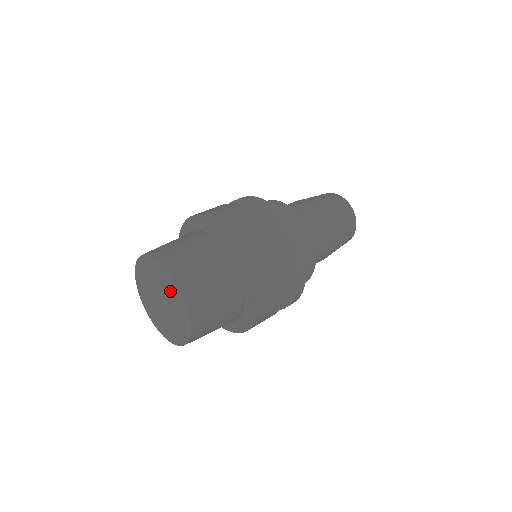
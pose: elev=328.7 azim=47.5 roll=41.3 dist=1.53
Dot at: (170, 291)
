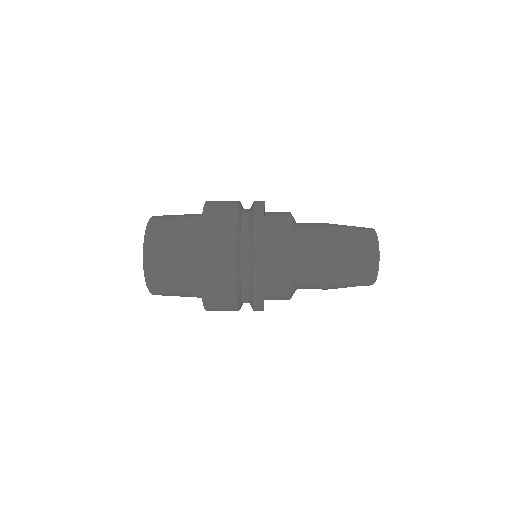
Dot at: occluded
